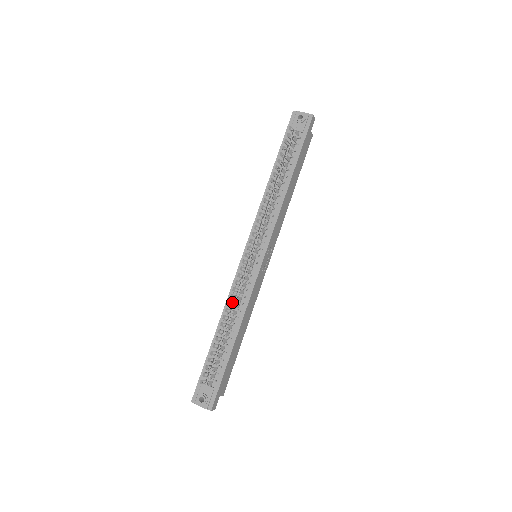
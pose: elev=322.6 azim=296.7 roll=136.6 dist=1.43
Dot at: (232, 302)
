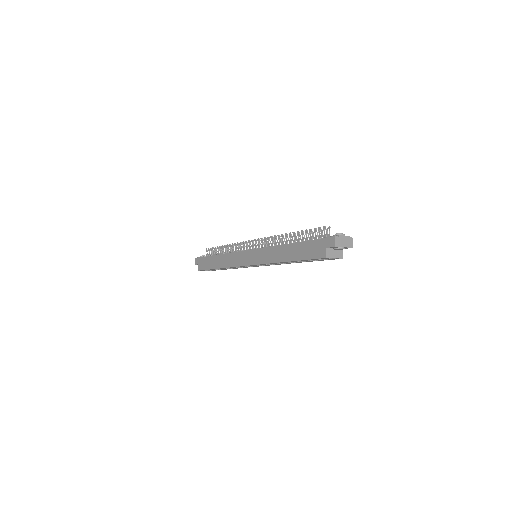
Dot at: (279, 239)
